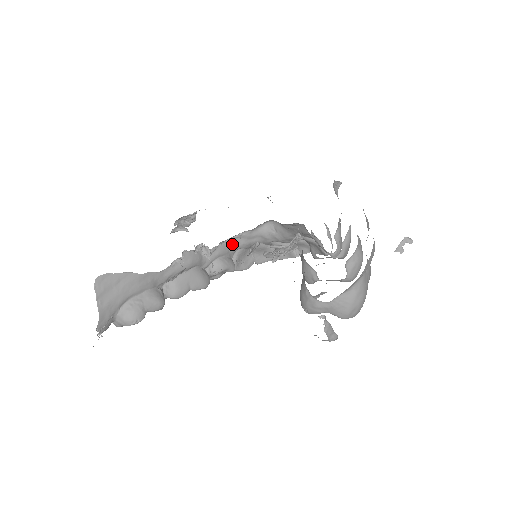
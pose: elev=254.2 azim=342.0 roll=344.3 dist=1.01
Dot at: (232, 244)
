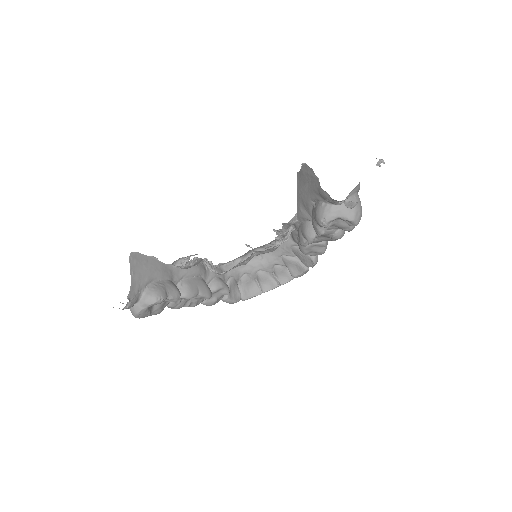
Dot at: (226, 270)
